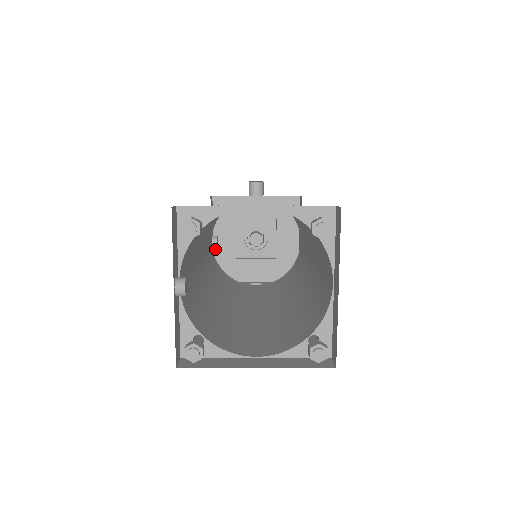
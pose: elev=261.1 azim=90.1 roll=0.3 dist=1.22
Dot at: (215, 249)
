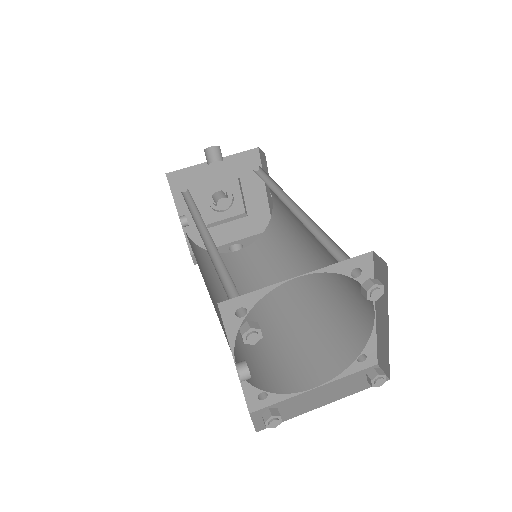
Dot at: occluded
